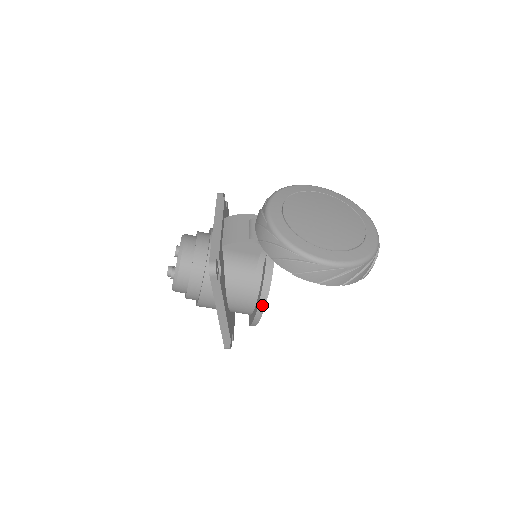
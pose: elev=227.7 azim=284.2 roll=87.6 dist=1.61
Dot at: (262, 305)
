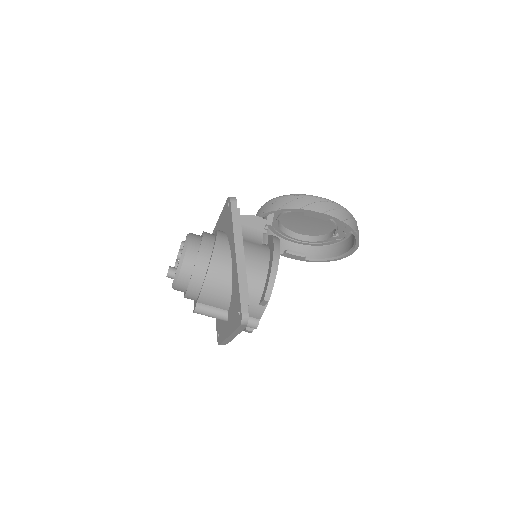
Dot at: (277, 254)
